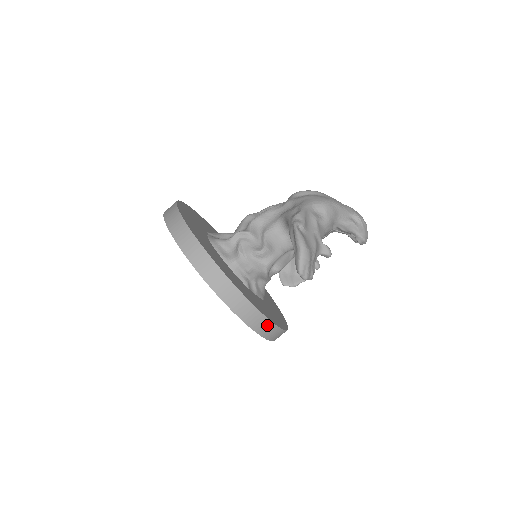
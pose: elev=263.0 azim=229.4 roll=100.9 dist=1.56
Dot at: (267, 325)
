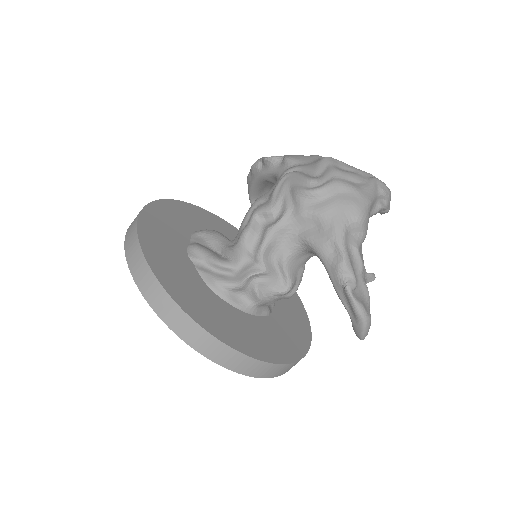
Dot at: occluded
